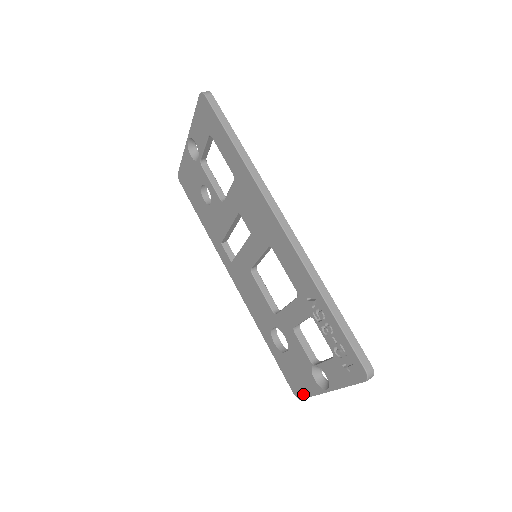
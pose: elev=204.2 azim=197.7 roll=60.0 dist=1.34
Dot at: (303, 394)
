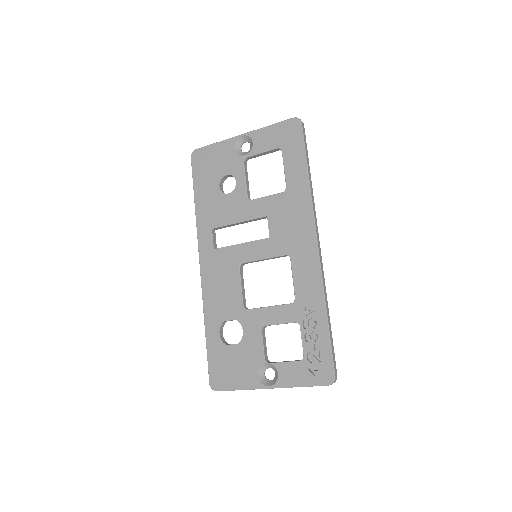
Dot at: (227, 386)
